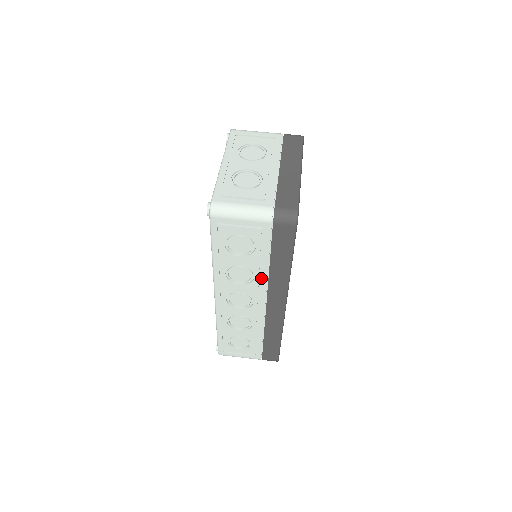
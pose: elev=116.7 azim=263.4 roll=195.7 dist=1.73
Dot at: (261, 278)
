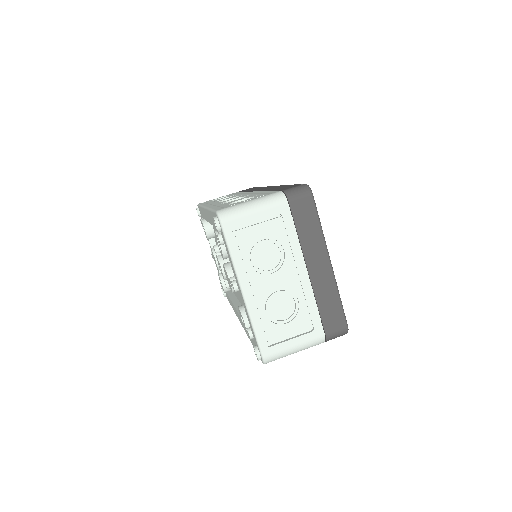
Dot at: occluded
